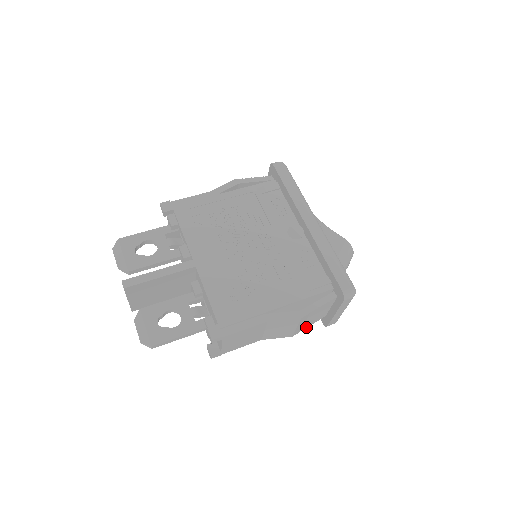
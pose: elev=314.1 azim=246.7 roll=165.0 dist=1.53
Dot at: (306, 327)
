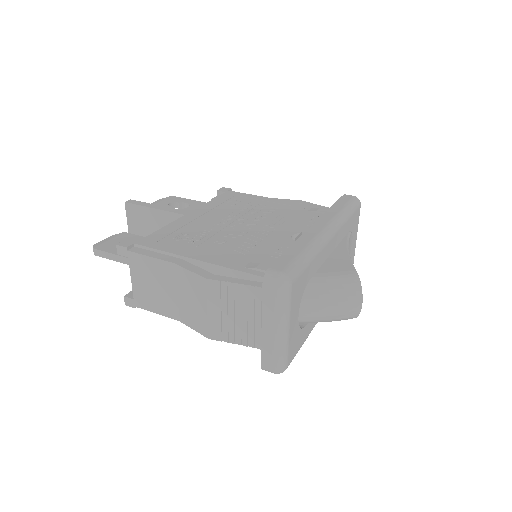
Dot at: (233, 341)
